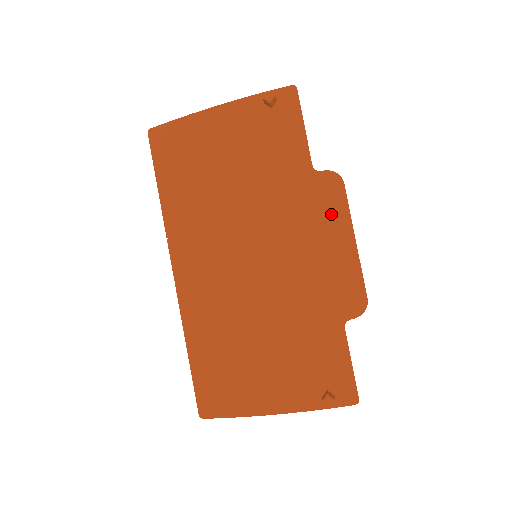
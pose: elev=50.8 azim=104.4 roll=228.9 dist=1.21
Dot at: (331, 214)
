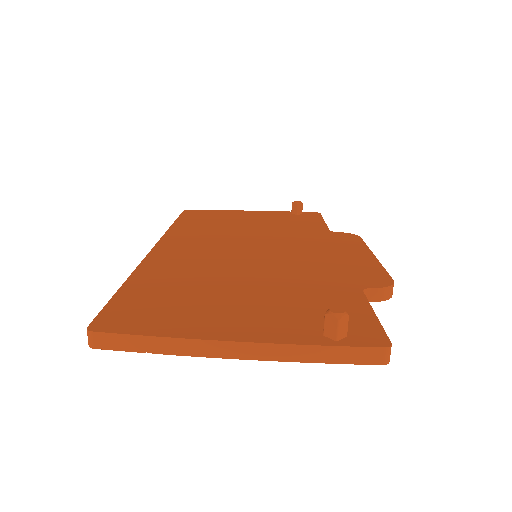
Dot at: (347, 244)
